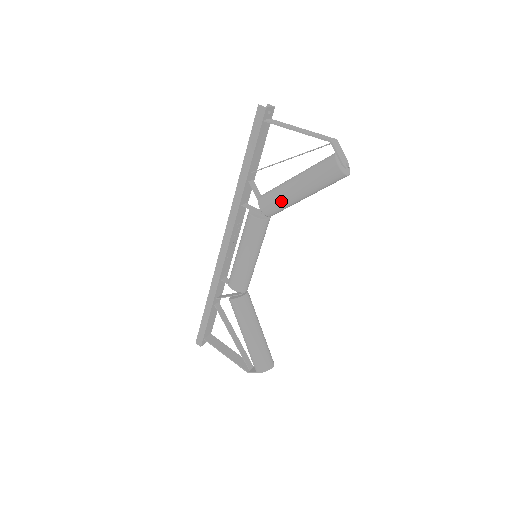
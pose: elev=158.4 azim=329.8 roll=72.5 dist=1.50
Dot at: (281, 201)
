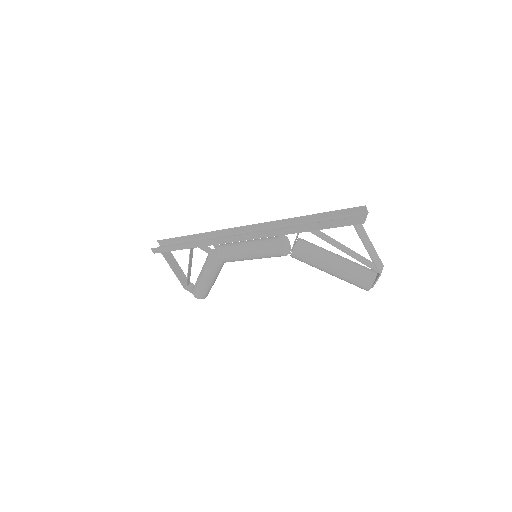
Dot at: (312, 265)
